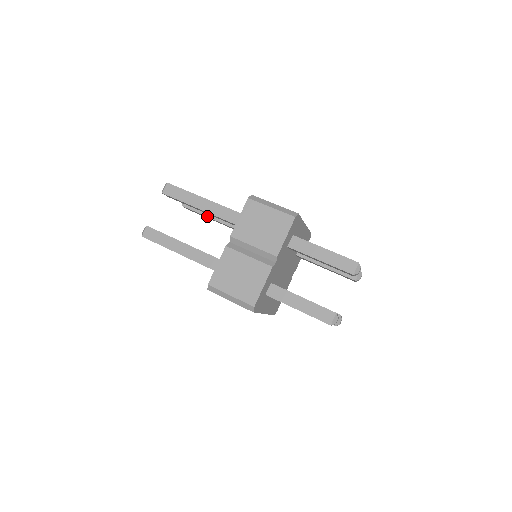
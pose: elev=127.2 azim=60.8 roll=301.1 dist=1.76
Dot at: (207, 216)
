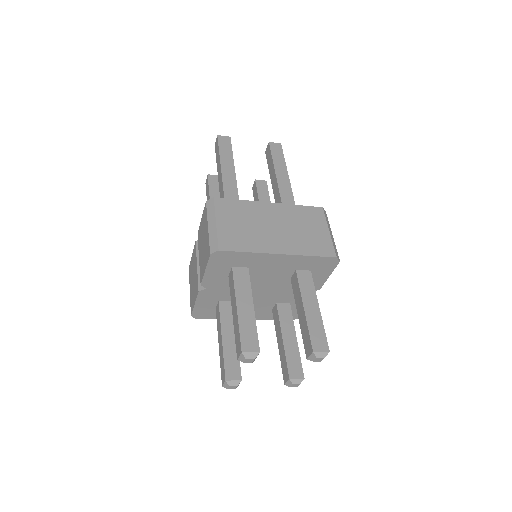
Dot at: (270, 176)
